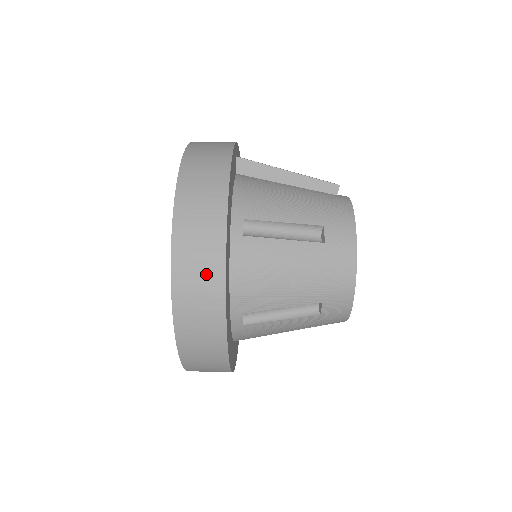
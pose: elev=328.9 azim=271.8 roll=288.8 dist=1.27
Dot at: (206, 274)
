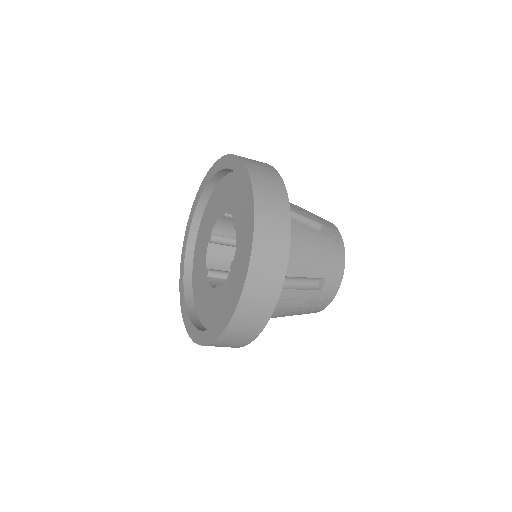
Dot at: occluded
